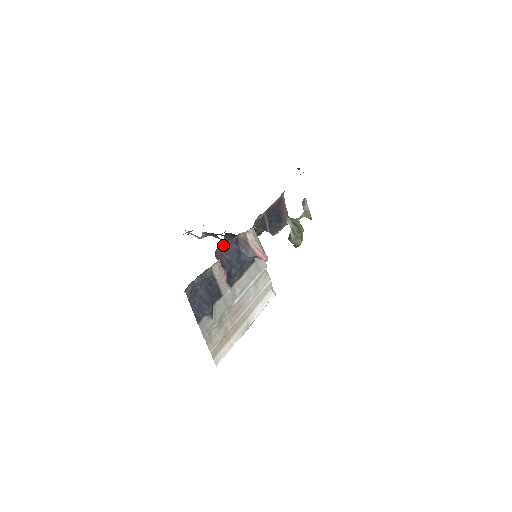
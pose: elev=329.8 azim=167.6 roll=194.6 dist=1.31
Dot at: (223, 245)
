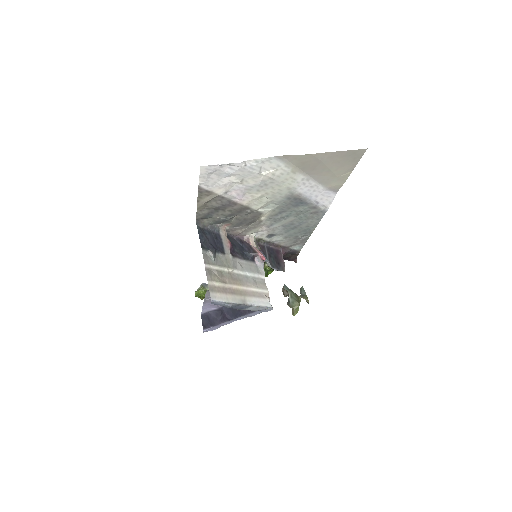
Dot at: (230, 236)
